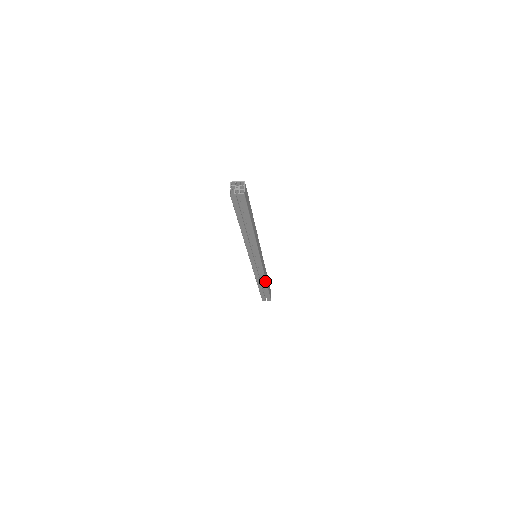
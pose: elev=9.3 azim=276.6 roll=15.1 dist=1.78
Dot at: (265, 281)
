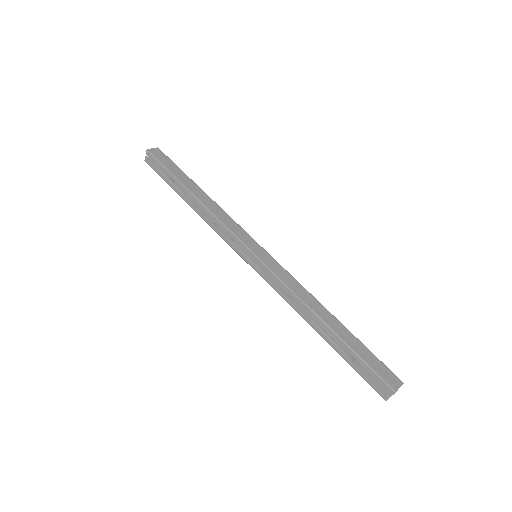
Dot at: occluded
